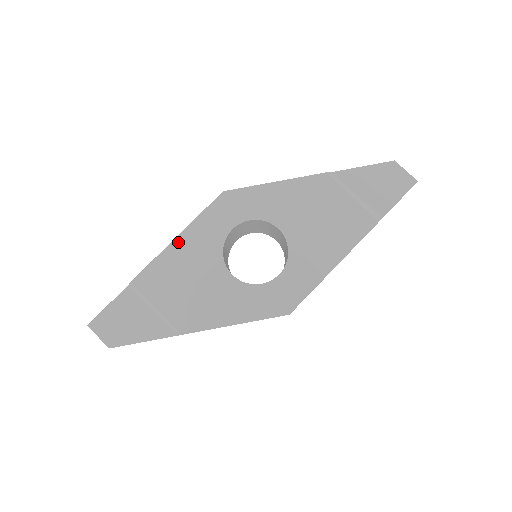
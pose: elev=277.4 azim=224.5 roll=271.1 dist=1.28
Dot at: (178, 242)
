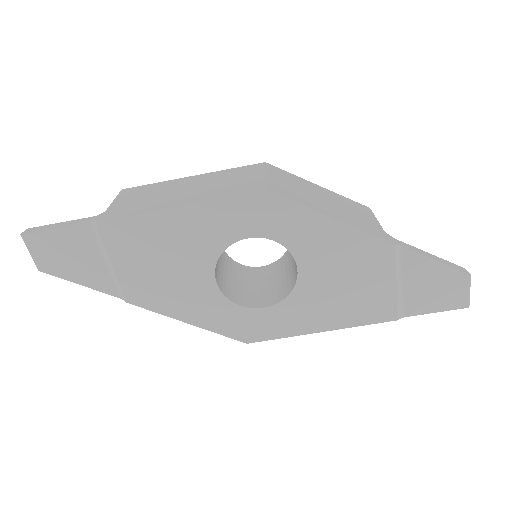
Dot at: (176, 214)
